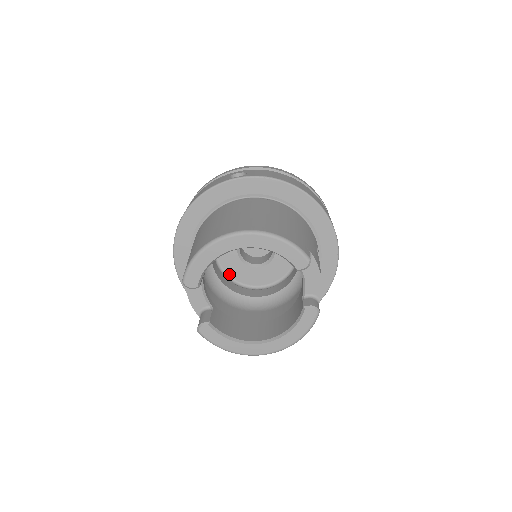
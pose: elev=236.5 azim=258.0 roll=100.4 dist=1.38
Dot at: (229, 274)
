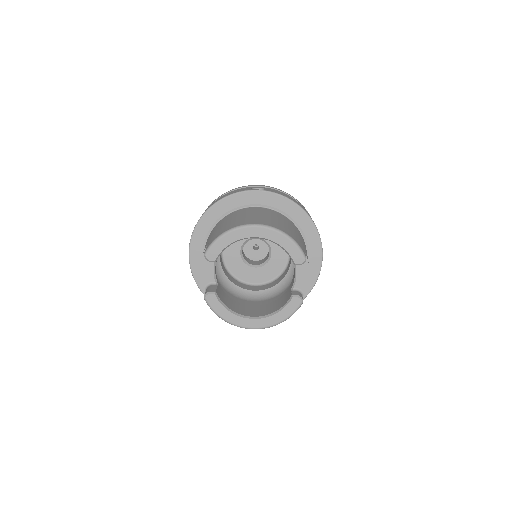
Dot at: (229, 268)
